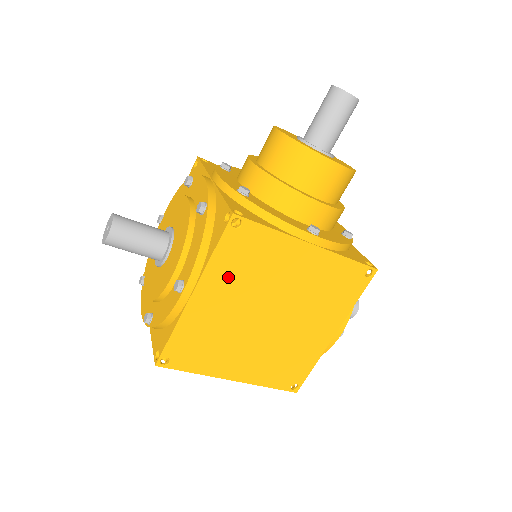
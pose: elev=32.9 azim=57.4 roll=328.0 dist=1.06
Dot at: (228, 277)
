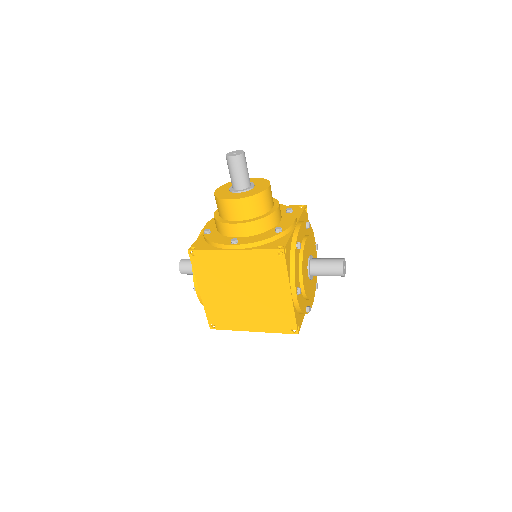
Dot at: (208, 279)
